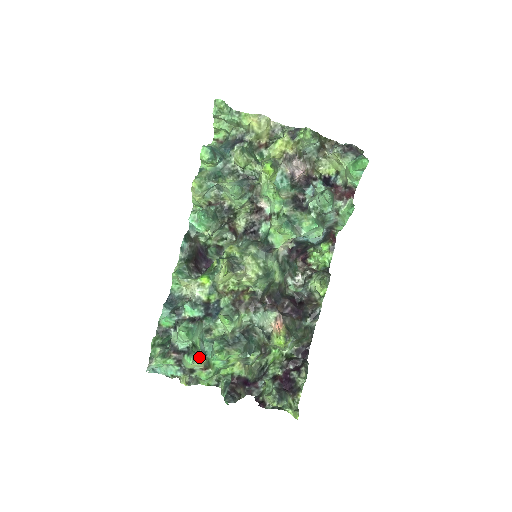
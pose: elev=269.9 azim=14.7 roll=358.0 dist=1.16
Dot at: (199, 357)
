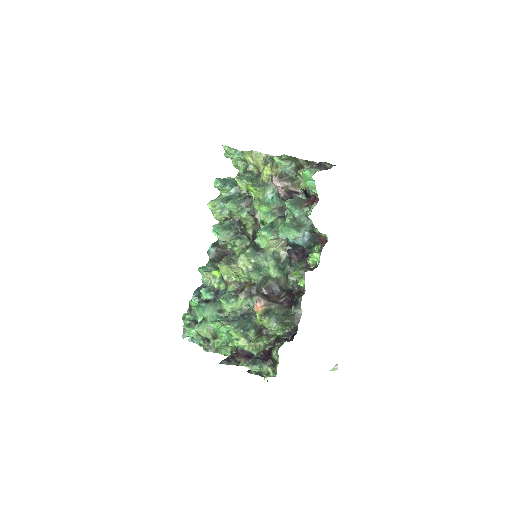
Dot at: (208, 328)
